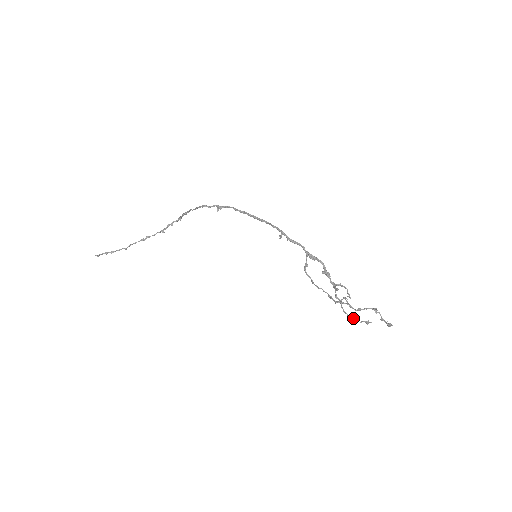
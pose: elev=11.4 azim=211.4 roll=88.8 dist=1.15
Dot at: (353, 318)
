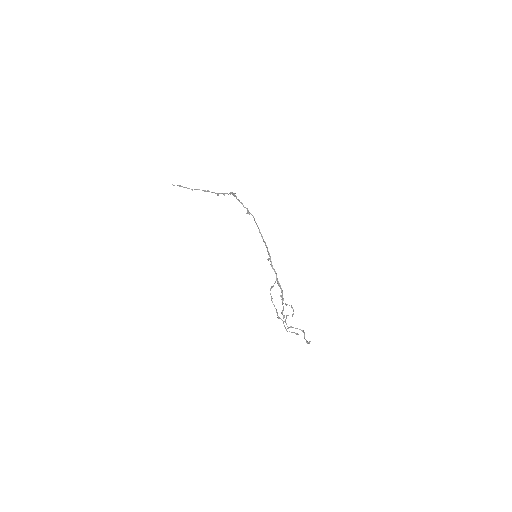
Dot at: occluded
